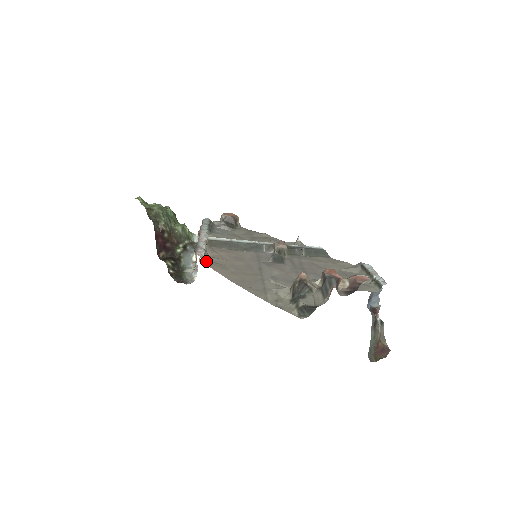
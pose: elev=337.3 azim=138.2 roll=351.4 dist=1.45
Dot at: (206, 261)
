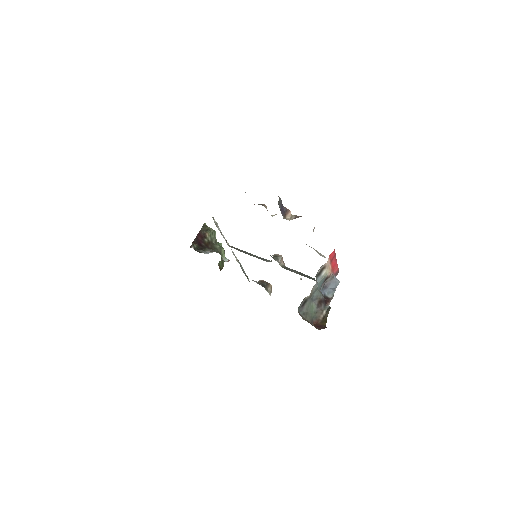
Dot at: (215, 222)
